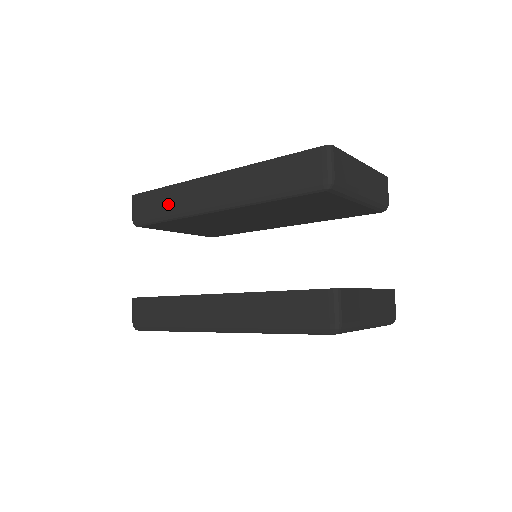
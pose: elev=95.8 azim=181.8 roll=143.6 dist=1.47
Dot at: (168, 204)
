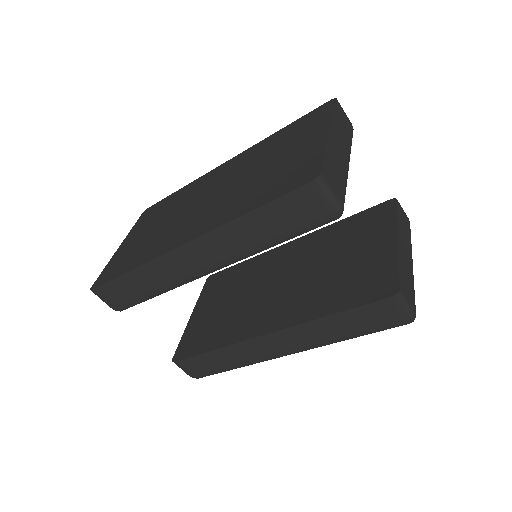
Dot at: (146, 286)
